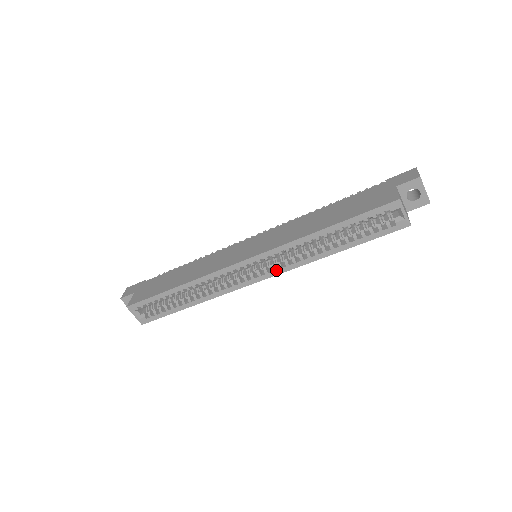
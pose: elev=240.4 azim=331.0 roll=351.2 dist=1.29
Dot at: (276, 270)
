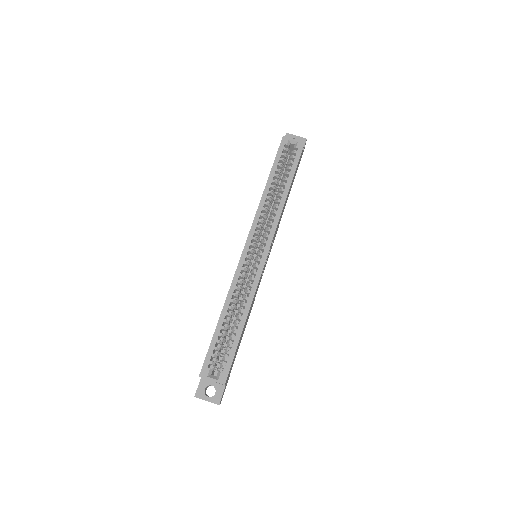
Dot at: (269, 234)
